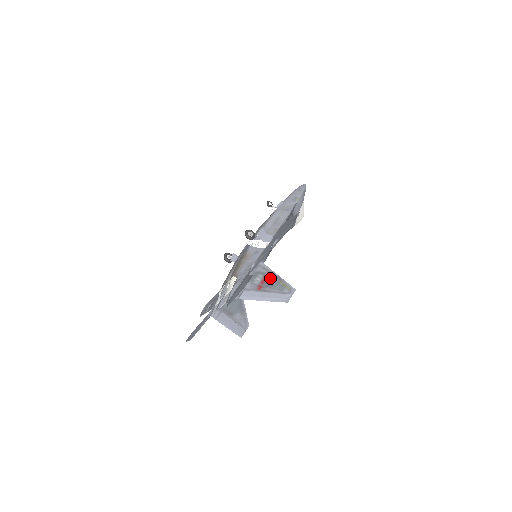
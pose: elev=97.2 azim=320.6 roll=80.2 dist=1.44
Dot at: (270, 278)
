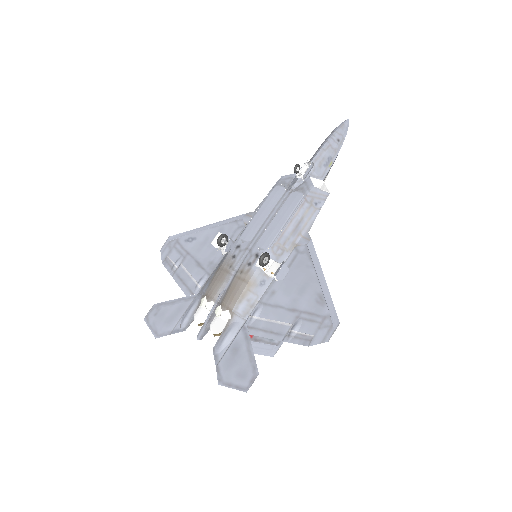
Dot at: occluded
